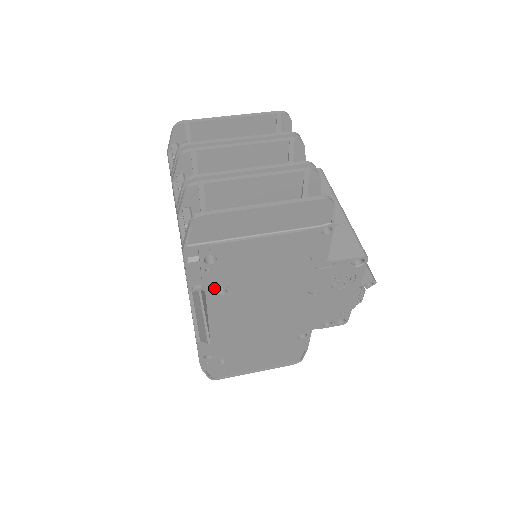
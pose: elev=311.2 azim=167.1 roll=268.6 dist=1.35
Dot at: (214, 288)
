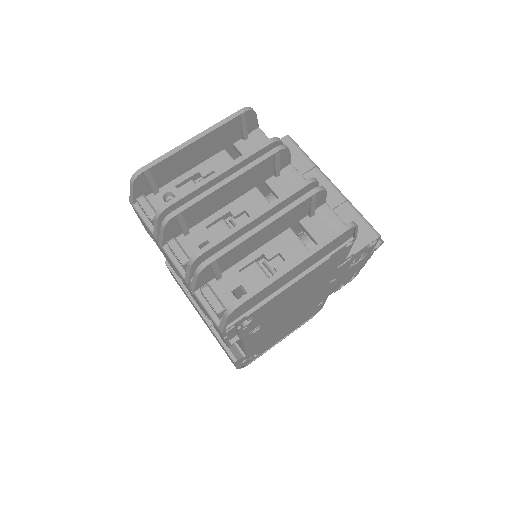
Dot at: (249, 332)
